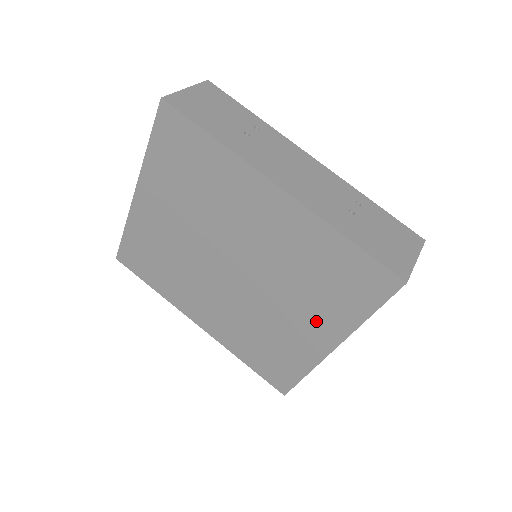
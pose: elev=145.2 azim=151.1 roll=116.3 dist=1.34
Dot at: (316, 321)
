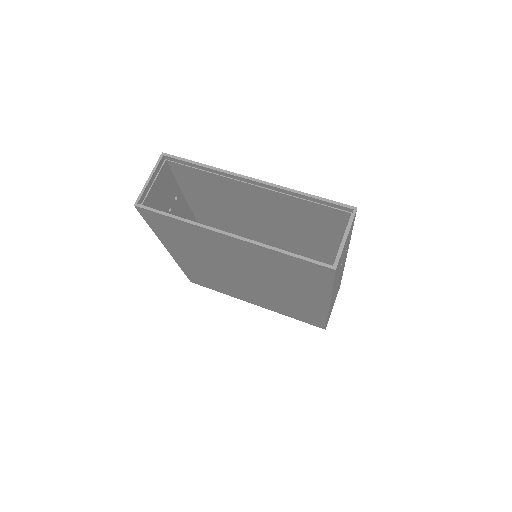
Dot at: (263, 303)
